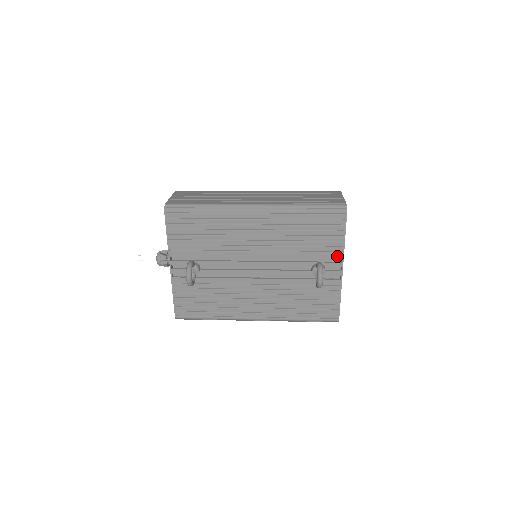
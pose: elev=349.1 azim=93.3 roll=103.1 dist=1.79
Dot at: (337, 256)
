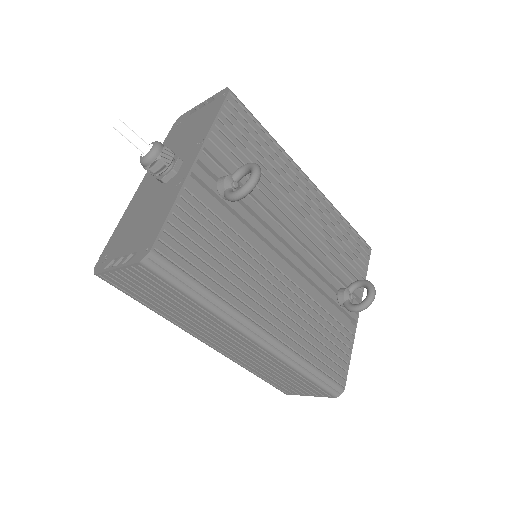
Dot at: (358, 293)
